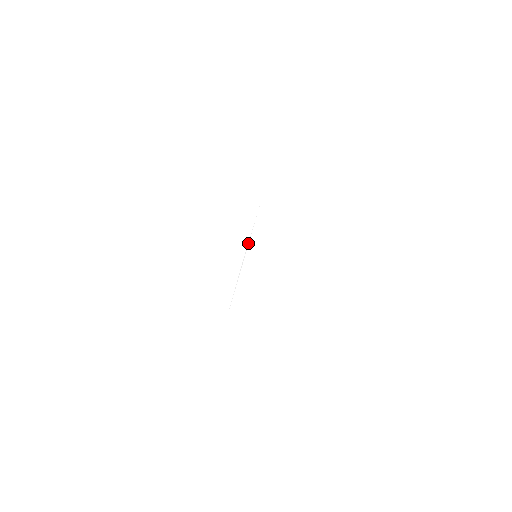
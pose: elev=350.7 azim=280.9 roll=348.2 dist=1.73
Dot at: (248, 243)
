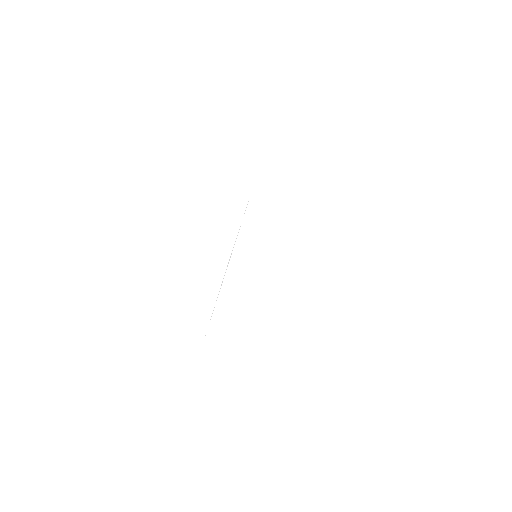
Dot at: occluded
